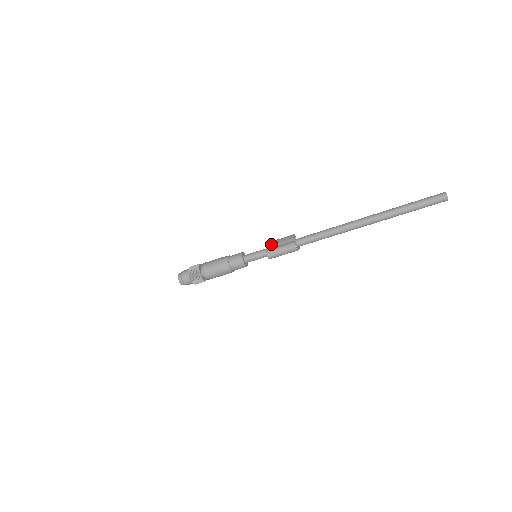
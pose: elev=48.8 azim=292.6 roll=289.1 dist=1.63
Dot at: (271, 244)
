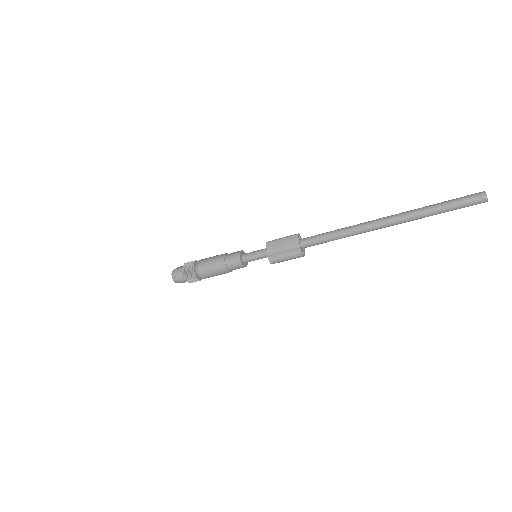
Dot at: (272, 248)
